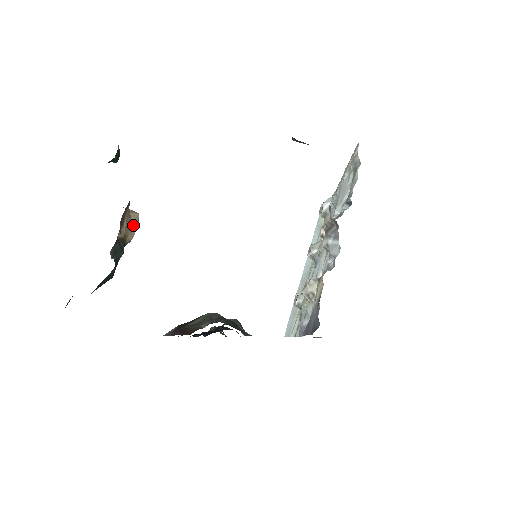
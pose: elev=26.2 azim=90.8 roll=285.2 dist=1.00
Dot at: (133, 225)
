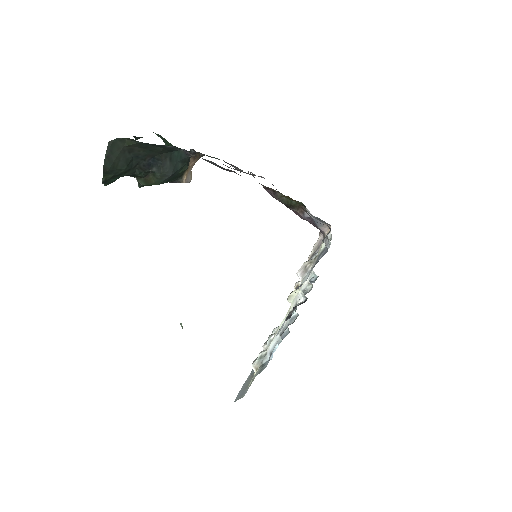
Dot at: (188, 177)
